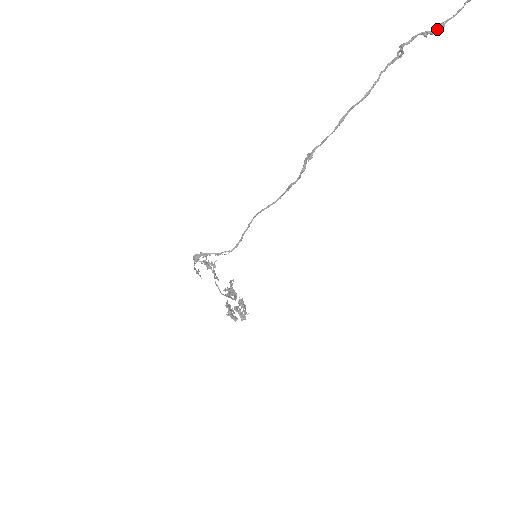
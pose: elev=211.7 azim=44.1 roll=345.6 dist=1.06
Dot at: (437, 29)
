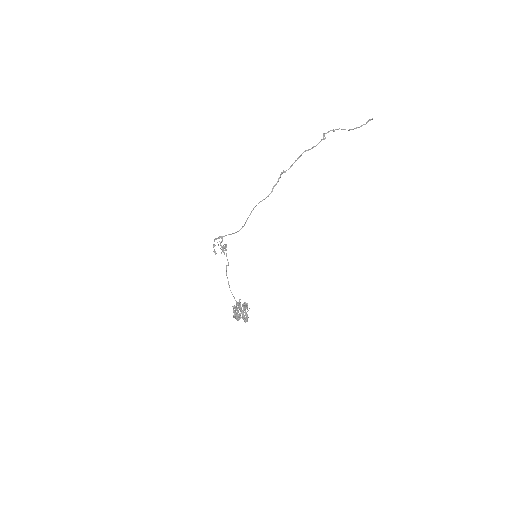
Dot at: occluded
